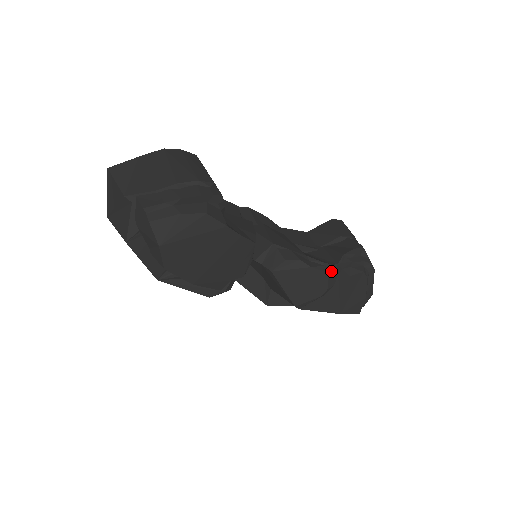
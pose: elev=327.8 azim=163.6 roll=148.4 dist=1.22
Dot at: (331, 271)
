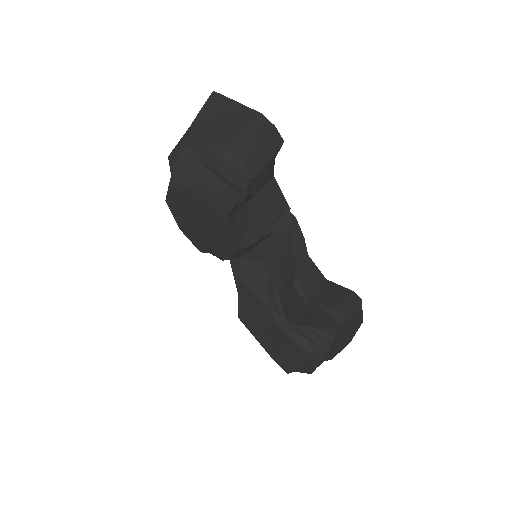
Dot at: (283, 325)
